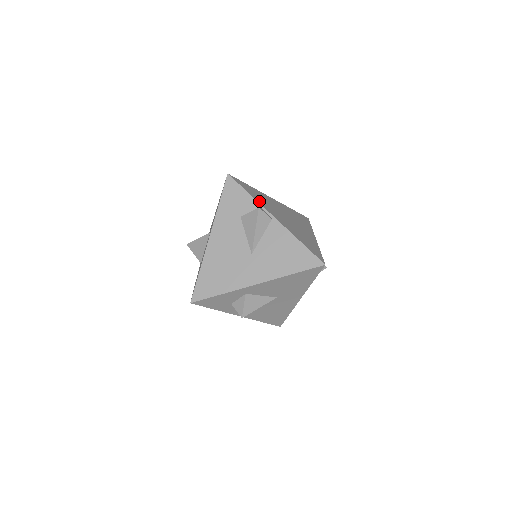
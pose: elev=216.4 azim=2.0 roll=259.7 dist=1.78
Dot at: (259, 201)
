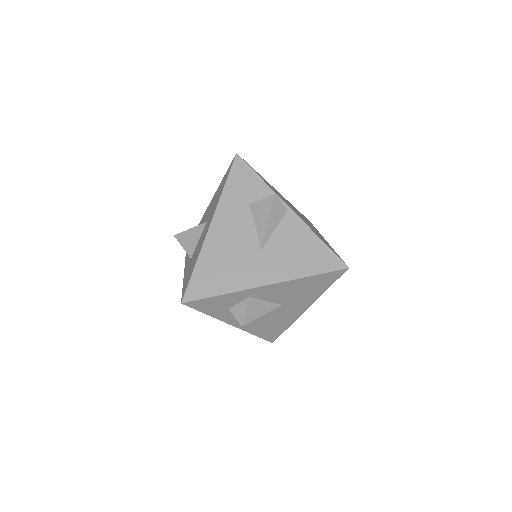
Dot at: (272, 189)
